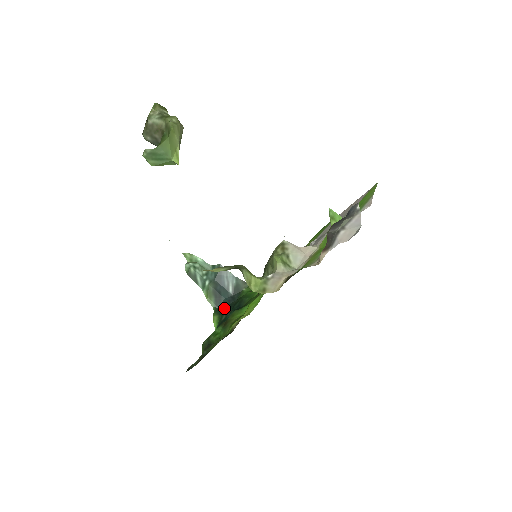
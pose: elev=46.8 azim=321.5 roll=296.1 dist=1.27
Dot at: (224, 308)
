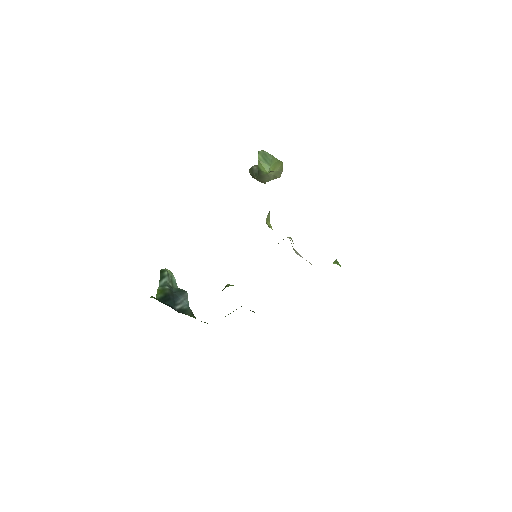
Dot at: (165, 304)
